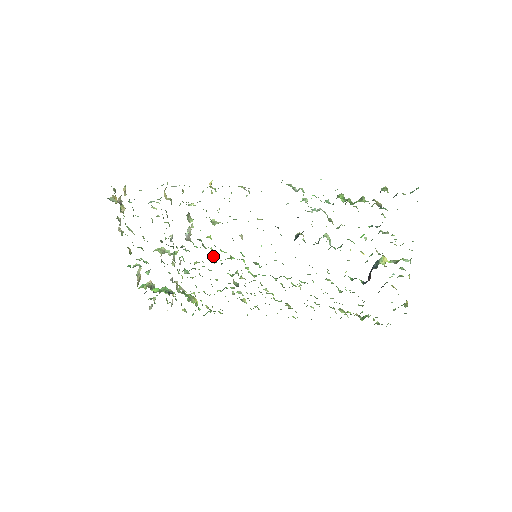
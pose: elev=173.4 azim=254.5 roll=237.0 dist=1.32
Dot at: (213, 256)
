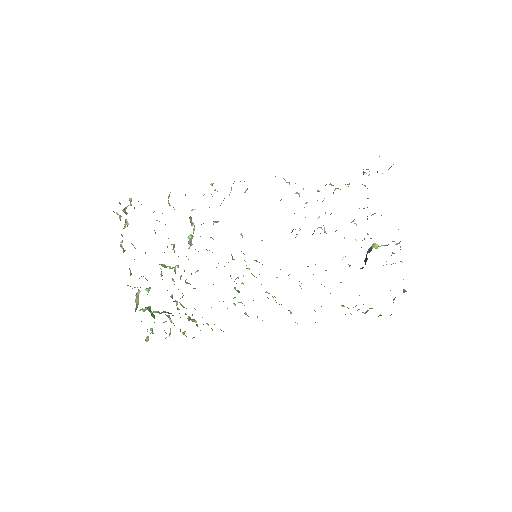
Dot at: occluded
